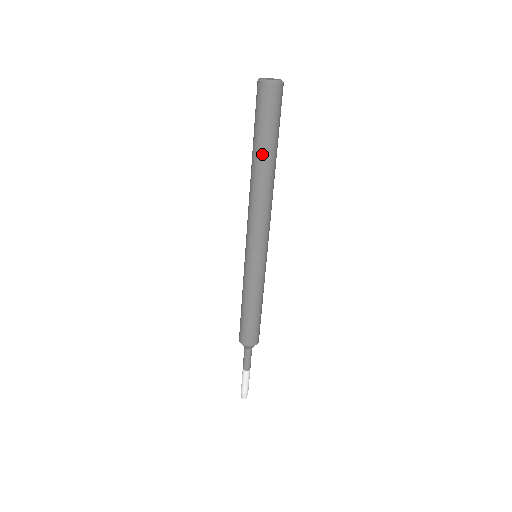
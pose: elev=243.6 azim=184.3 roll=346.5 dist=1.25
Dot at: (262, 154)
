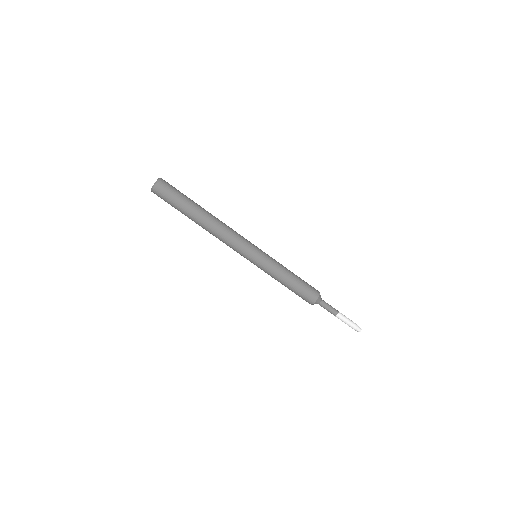
Dot at: (189, 216)
